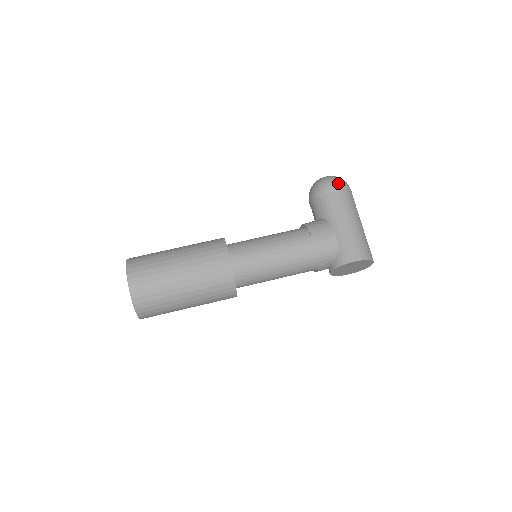
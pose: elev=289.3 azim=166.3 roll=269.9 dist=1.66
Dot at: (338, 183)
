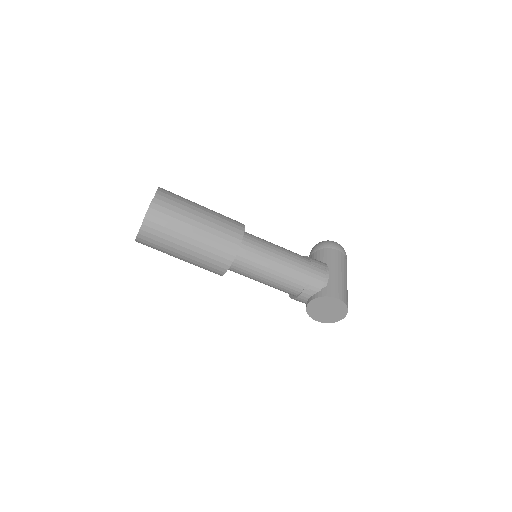
Dot at: (342, 247)
